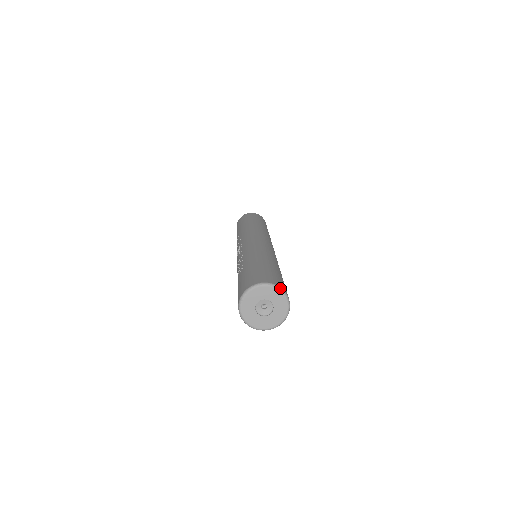
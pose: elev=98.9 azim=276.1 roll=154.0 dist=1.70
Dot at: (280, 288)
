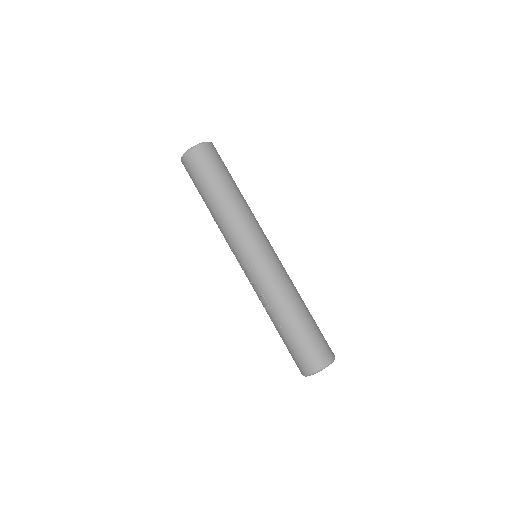
Dot at: (331, 363)
